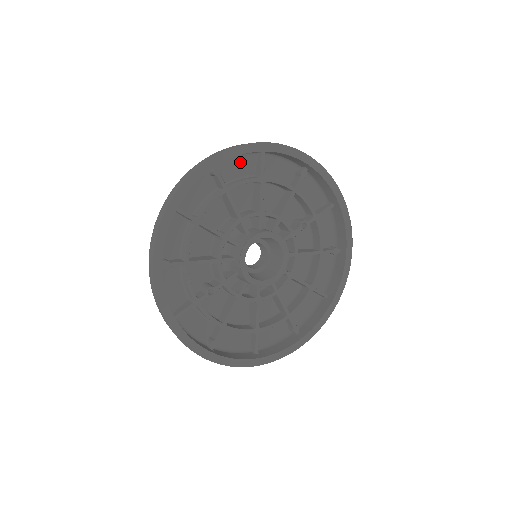
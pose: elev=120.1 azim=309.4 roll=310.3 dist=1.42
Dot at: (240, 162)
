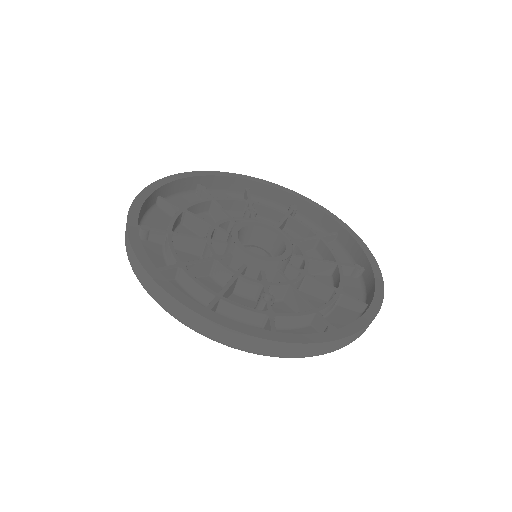
Dot at: (154, 219)
